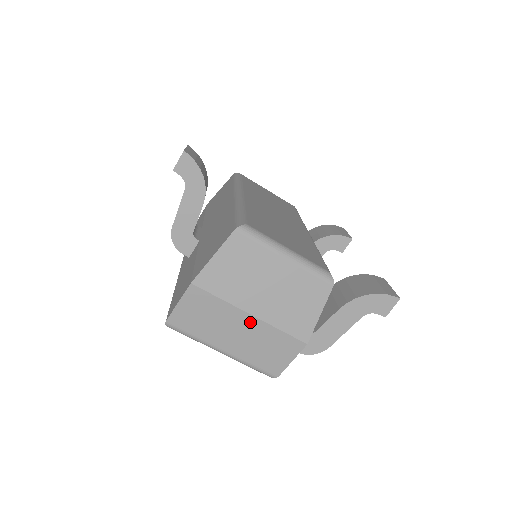
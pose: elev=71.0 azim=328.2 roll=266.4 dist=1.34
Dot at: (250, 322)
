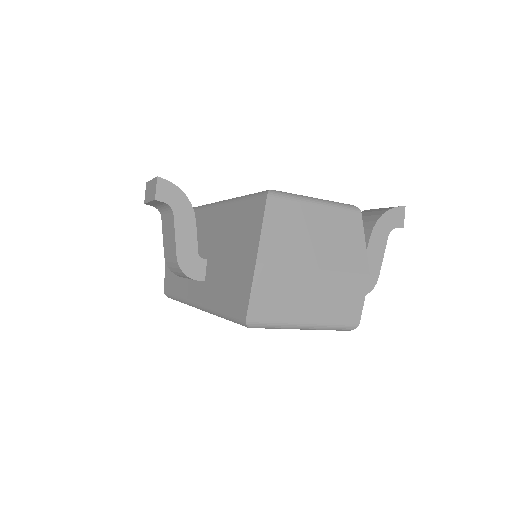
Dot at: (318, 278)
